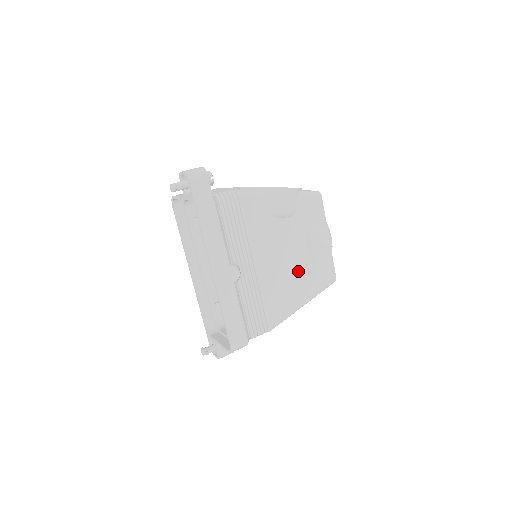
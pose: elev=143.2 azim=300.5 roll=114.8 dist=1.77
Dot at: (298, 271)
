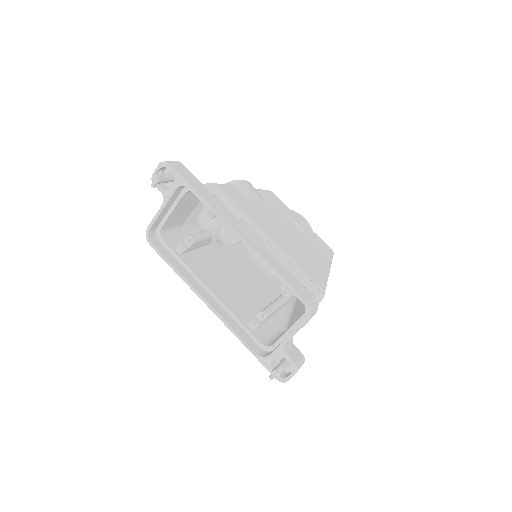
Dot at: (302, 242)
